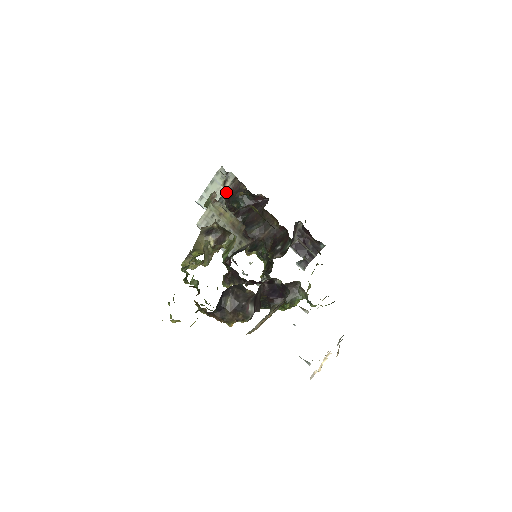
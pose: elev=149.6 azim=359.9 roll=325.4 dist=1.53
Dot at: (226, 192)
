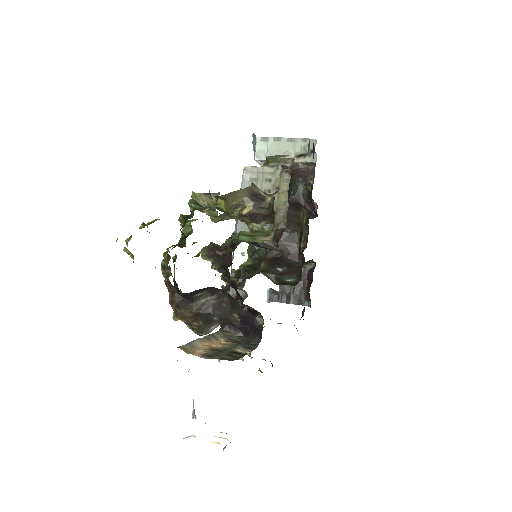
Dot at: occluded
